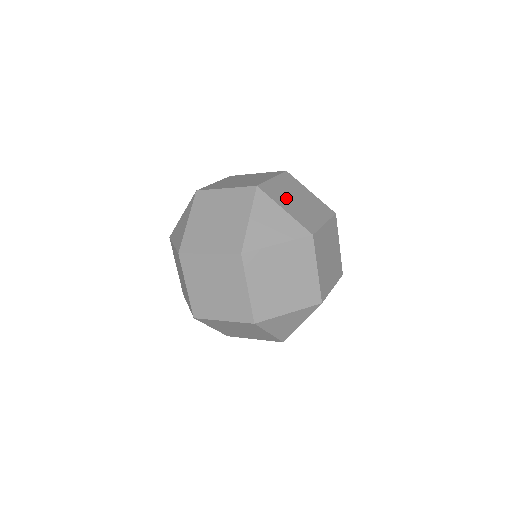
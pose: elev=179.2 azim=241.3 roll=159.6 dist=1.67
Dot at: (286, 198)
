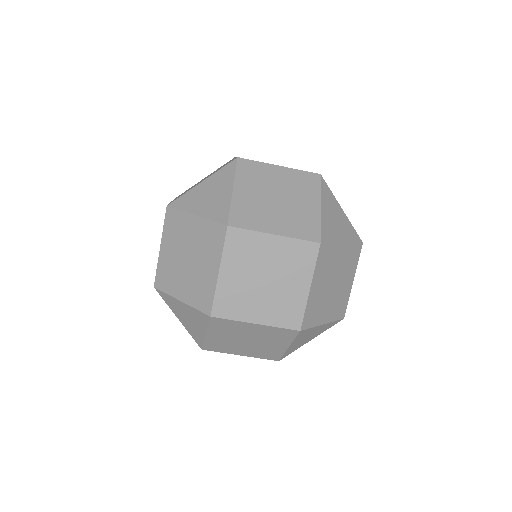
Dot at: occluded
